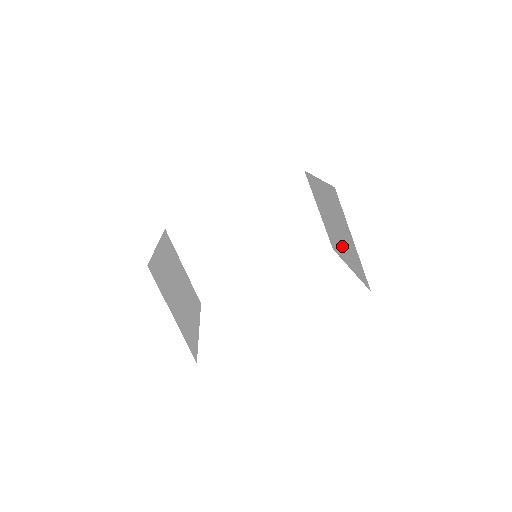
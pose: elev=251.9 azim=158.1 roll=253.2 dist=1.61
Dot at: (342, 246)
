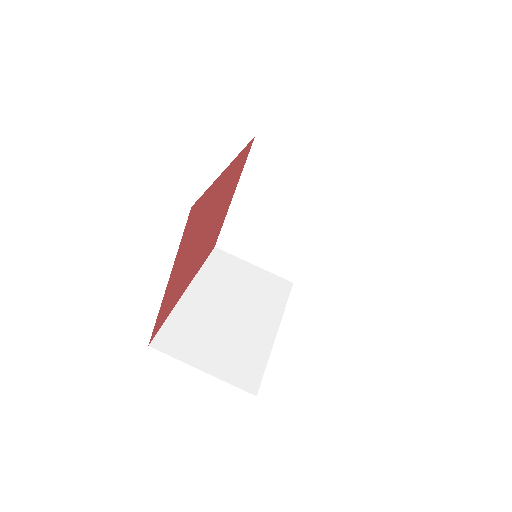
Dot at: (298, 222)
